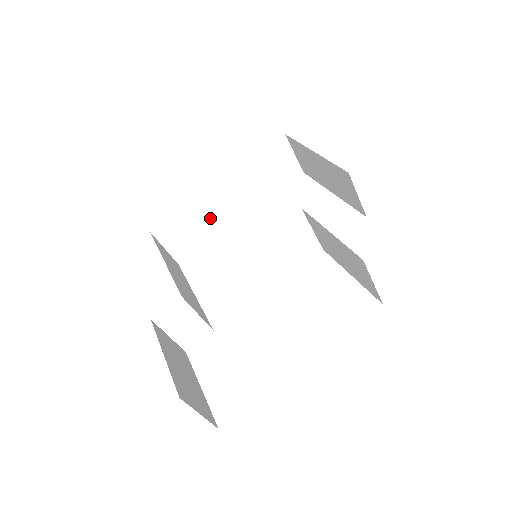
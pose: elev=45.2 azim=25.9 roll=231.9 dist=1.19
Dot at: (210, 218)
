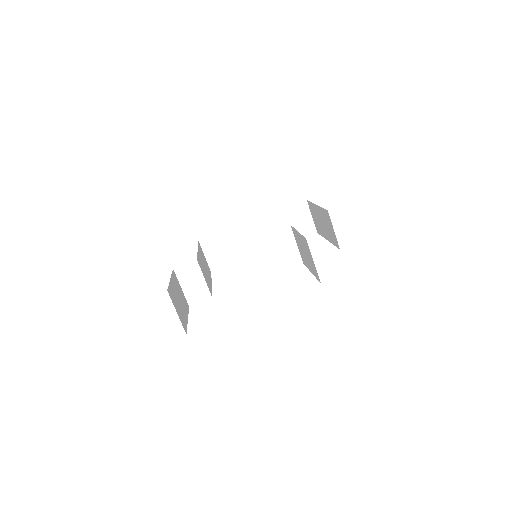
Dot at: (242, 245)
